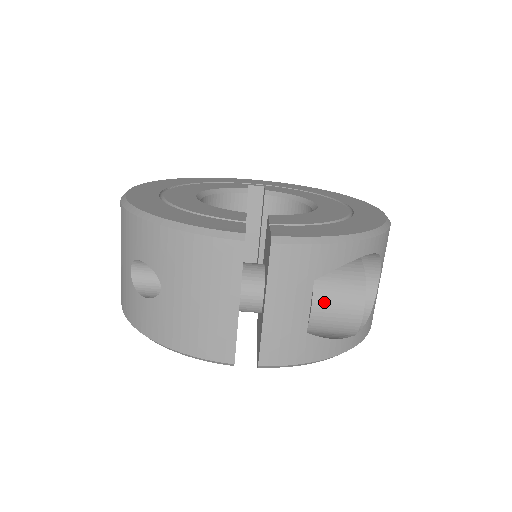
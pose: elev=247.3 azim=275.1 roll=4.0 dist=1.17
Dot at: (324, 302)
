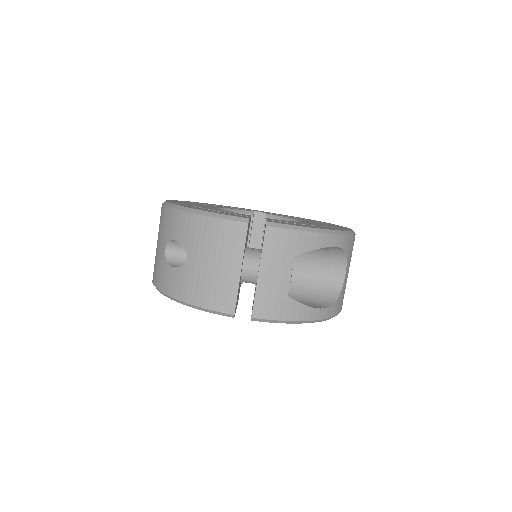
Dot at: (301, 272)
